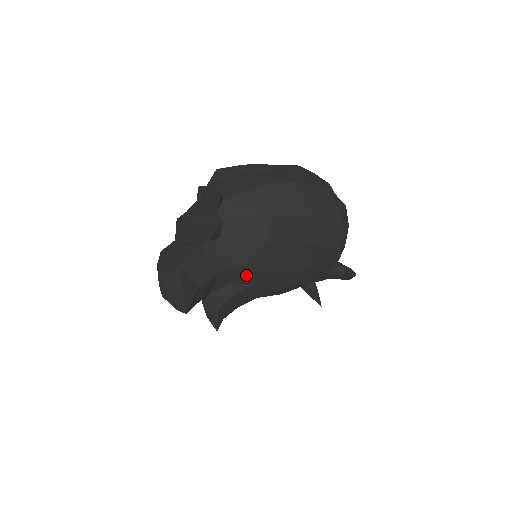
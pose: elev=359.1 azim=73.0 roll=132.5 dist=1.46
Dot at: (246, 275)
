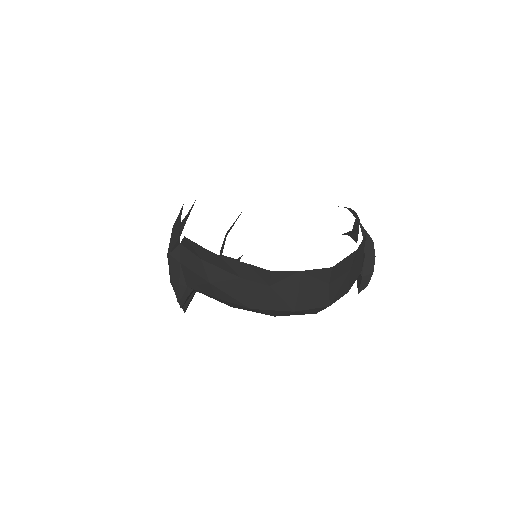
Dot at: occluded
